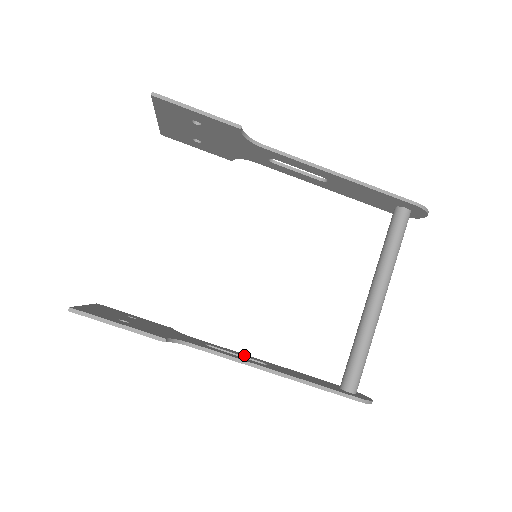
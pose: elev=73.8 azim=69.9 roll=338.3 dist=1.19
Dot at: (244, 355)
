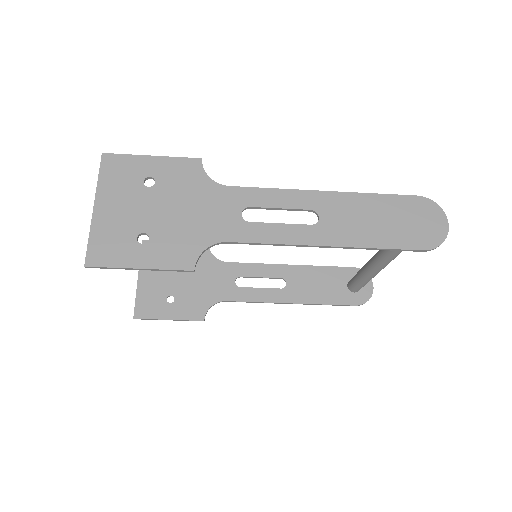
Dot at: (268, 271)
